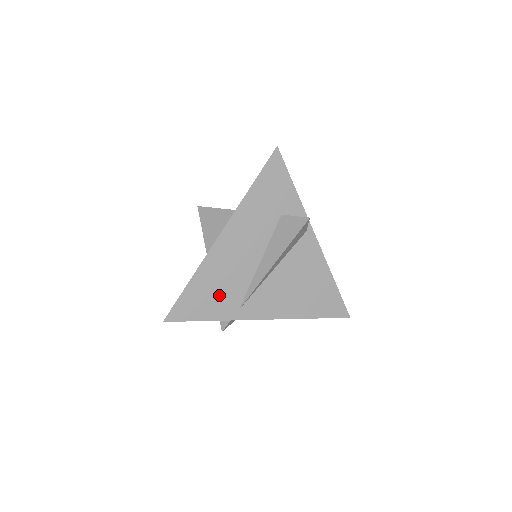
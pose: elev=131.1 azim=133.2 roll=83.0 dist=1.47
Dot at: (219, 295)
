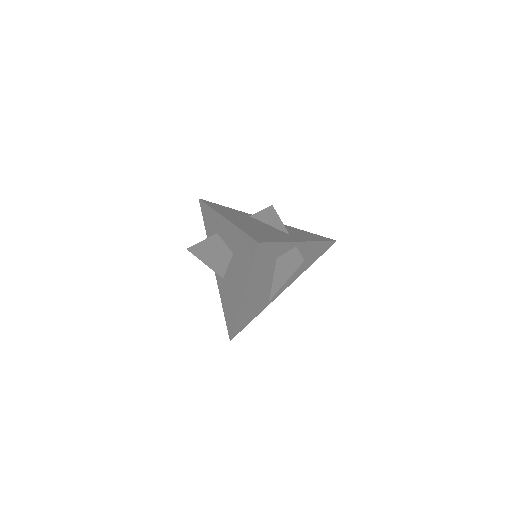
Dot at: (255, 309)
